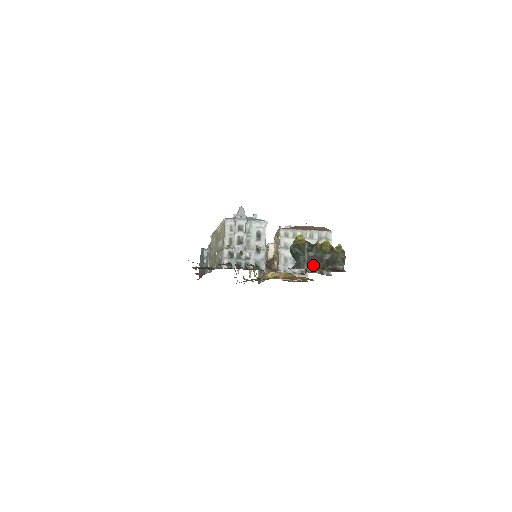
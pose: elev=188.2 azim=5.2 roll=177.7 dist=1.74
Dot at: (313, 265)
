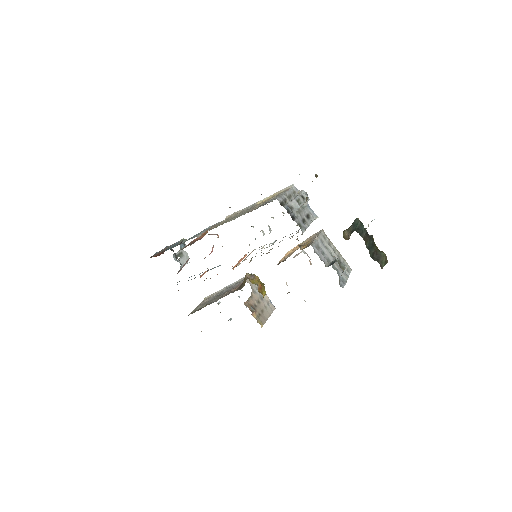
Dot at: (366, 243)
